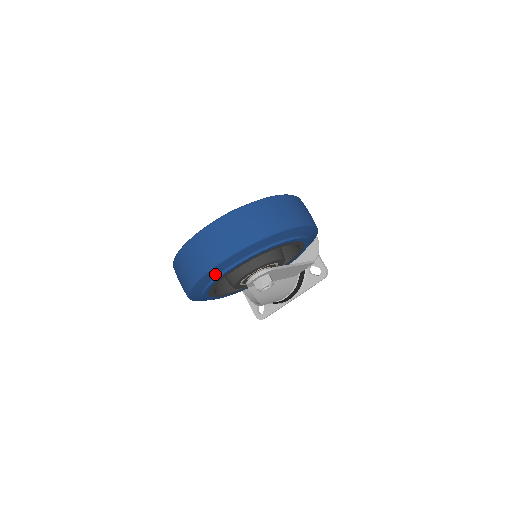
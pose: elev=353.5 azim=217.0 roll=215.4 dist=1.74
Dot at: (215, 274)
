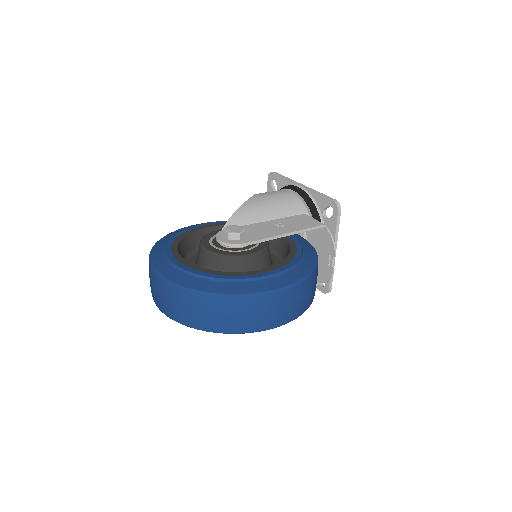
Dot at: occluded
